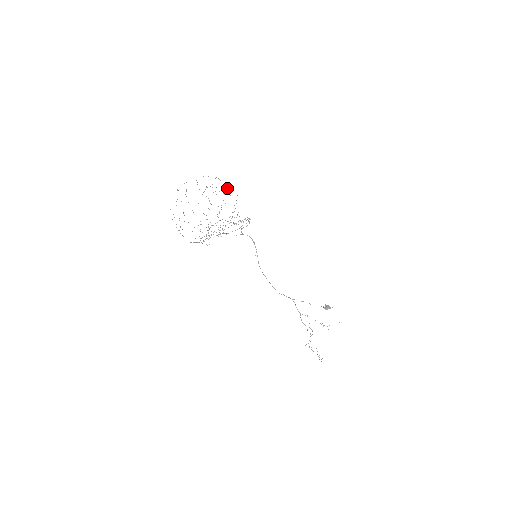
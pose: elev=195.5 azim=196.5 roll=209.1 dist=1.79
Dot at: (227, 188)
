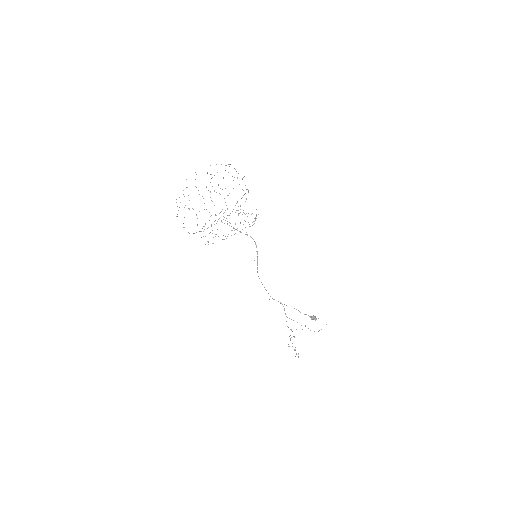
Dot at: occluded
